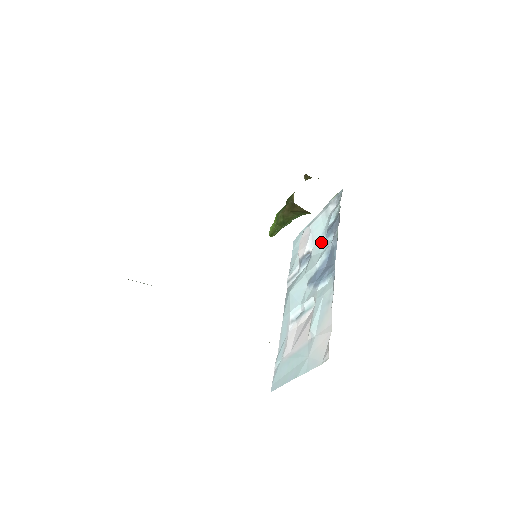
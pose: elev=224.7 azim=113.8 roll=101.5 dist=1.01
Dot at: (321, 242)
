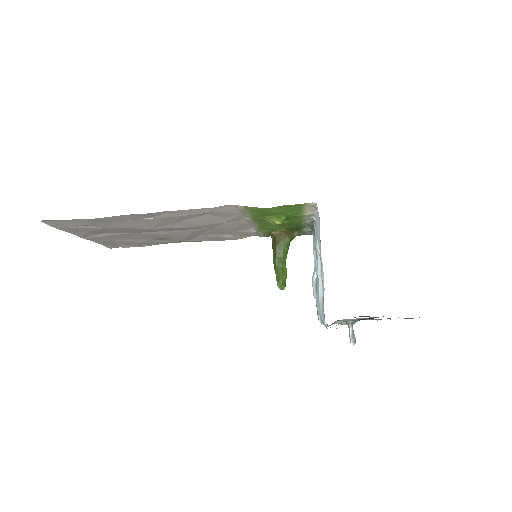
Dot at: occluded
